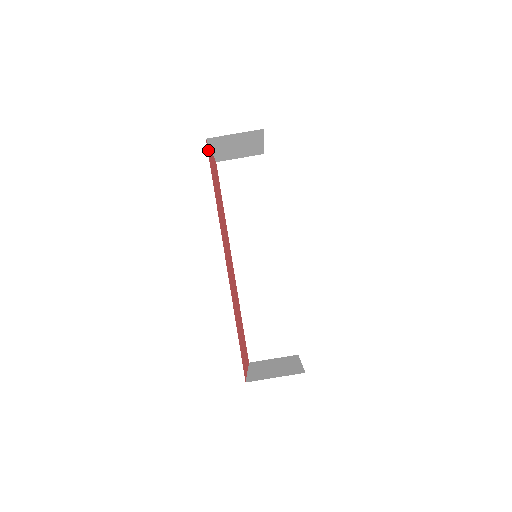
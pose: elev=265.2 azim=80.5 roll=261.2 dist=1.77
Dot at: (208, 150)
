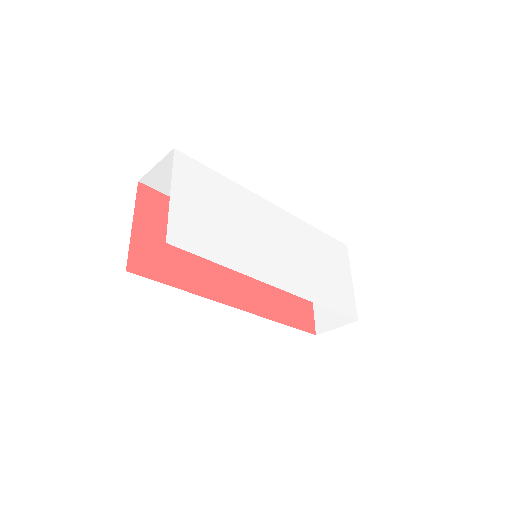
Dot at: (136, 264)
